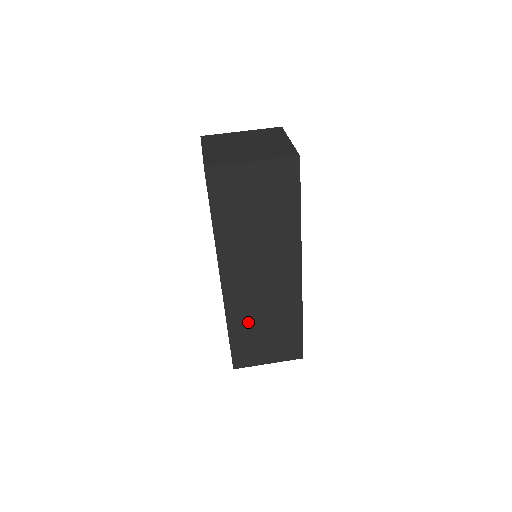
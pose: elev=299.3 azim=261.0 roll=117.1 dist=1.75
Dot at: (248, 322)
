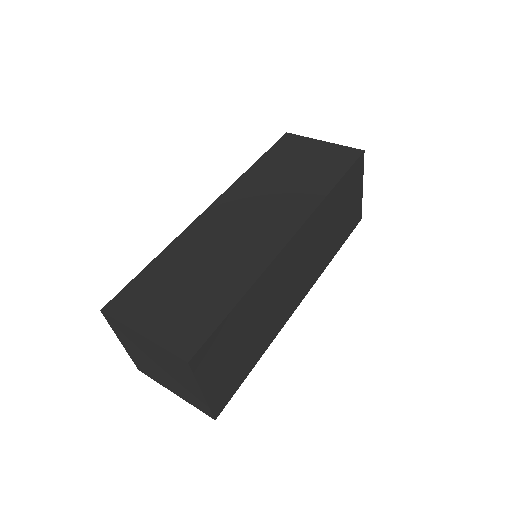
Dot at: (187, 258)
